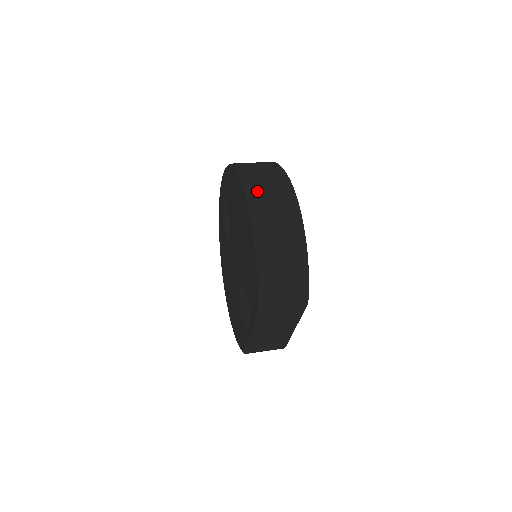
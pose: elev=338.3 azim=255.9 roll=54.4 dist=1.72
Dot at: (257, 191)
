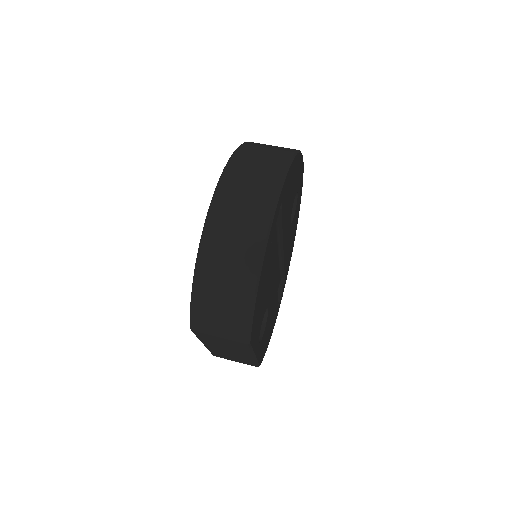
Dot at: (230, 191)
